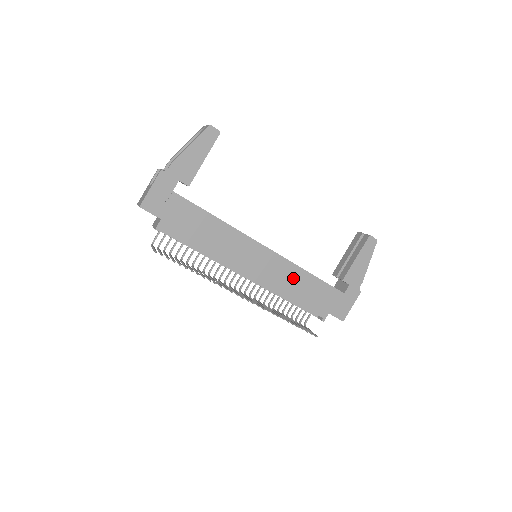
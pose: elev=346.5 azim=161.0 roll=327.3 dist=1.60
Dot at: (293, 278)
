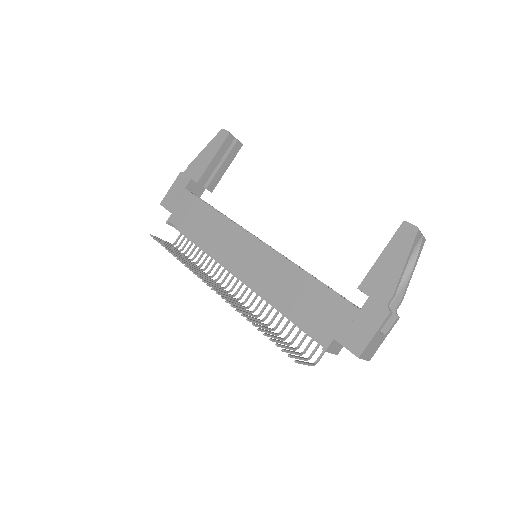
Dot at: (285, 279)
